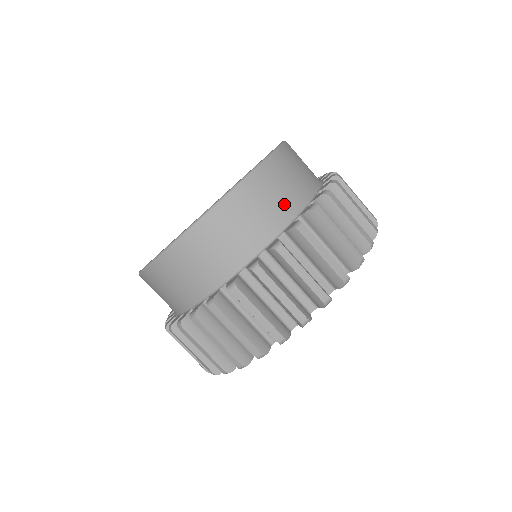
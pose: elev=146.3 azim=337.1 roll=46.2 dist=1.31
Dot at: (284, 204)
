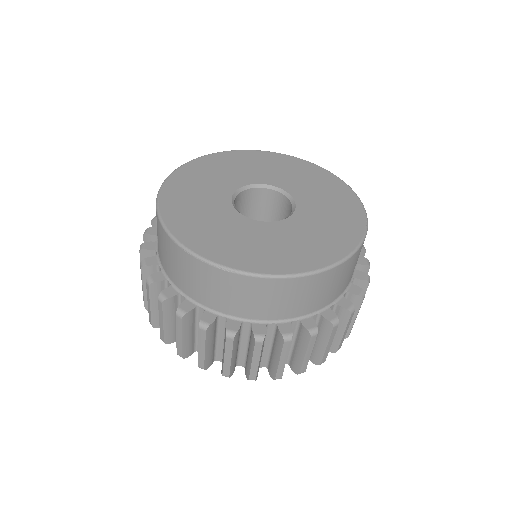
Dot at: (276, 309)
